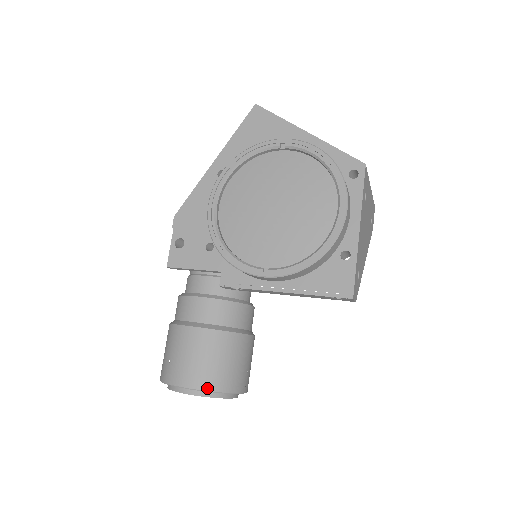
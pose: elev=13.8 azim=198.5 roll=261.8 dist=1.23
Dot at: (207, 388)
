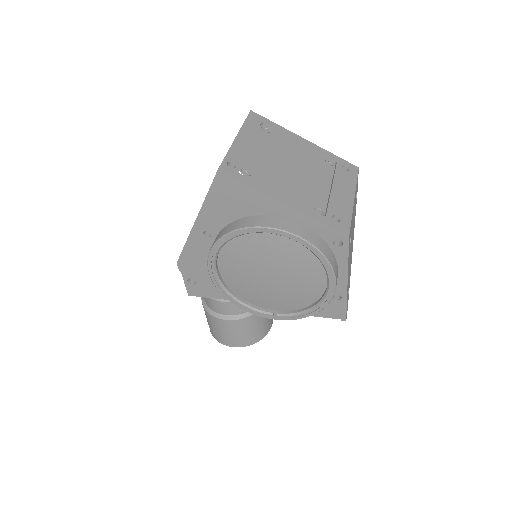
Dot at: (248, 345)
